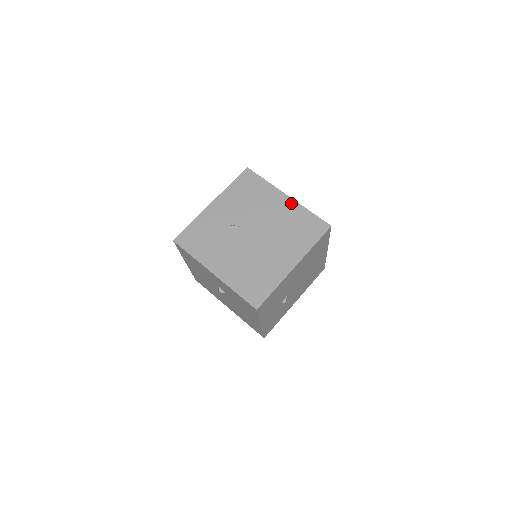
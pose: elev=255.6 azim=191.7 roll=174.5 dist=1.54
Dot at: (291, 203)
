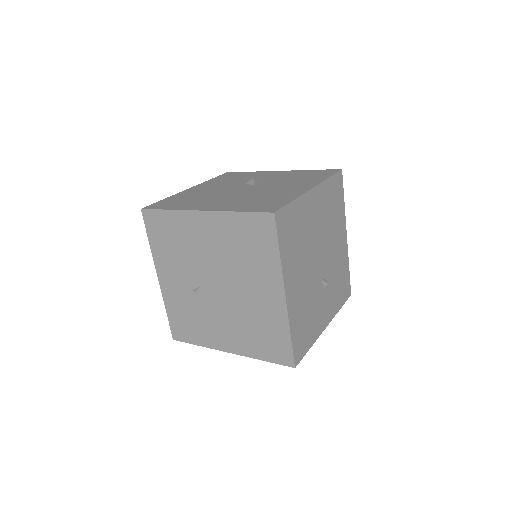
Dot at: (212, 218)
